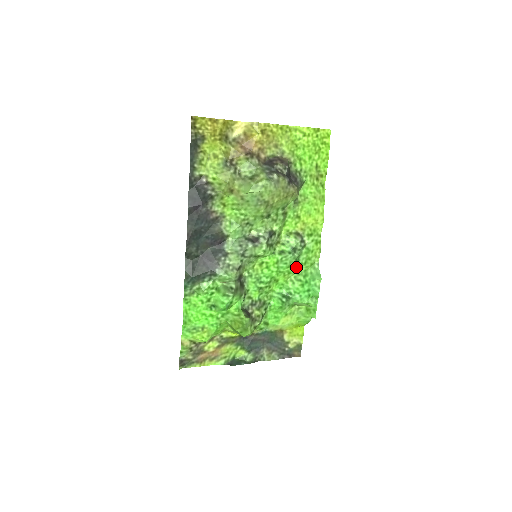
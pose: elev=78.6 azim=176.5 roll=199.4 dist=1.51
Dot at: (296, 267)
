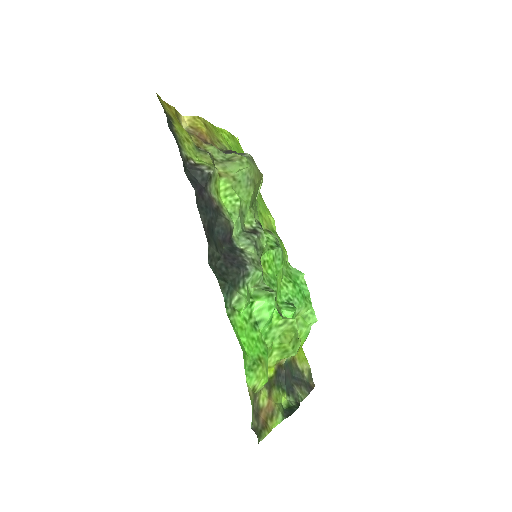
Dot at: occluded
